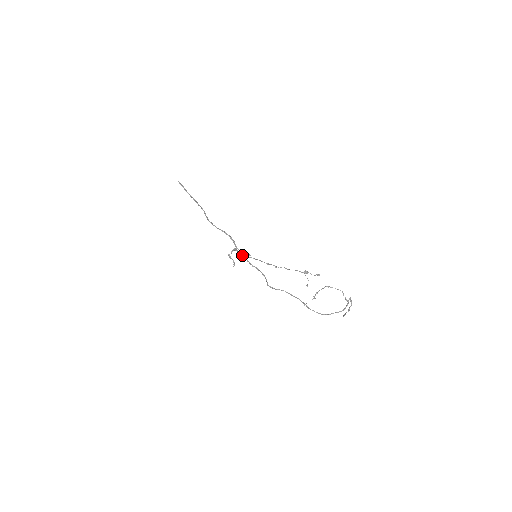
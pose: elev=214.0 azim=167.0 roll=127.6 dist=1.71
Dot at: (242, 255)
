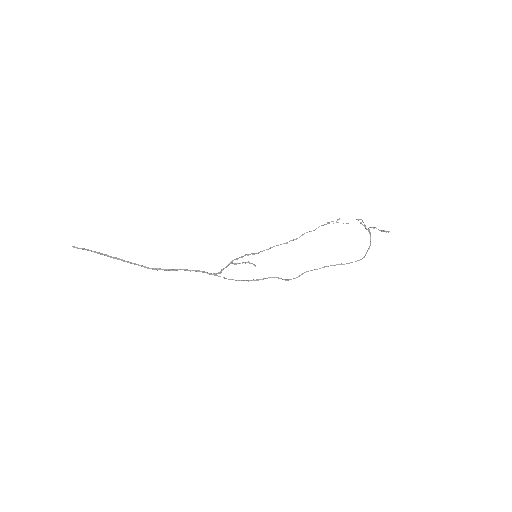
Dot at: occluded
